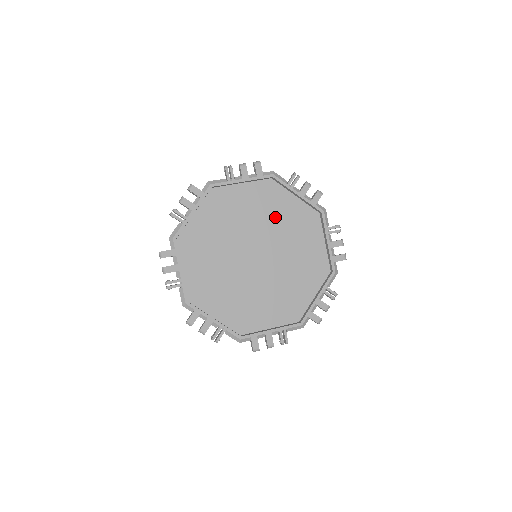
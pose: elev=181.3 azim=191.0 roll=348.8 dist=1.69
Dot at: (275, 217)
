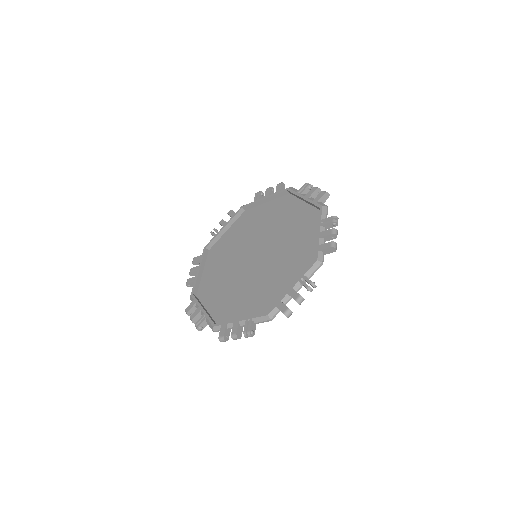
Dot at: (258, 225)
